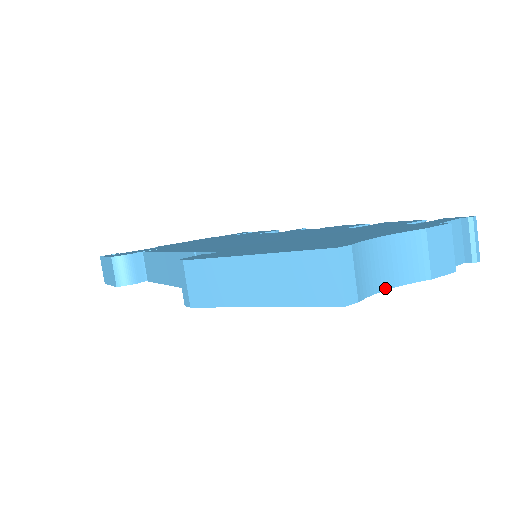
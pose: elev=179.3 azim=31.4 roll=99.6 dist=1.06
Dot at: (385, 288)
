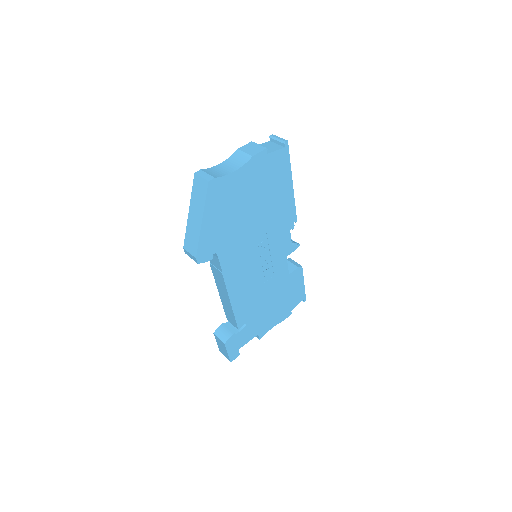
Dot at: (233, 172)
